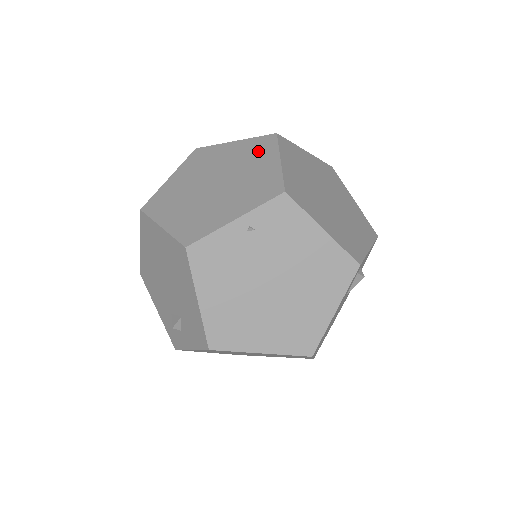
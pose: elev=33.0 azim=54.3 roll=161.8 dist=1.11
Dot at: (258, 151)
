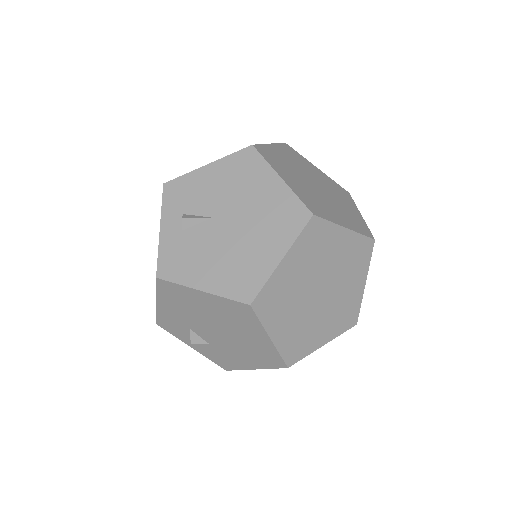
Dot at: (358, 261)
